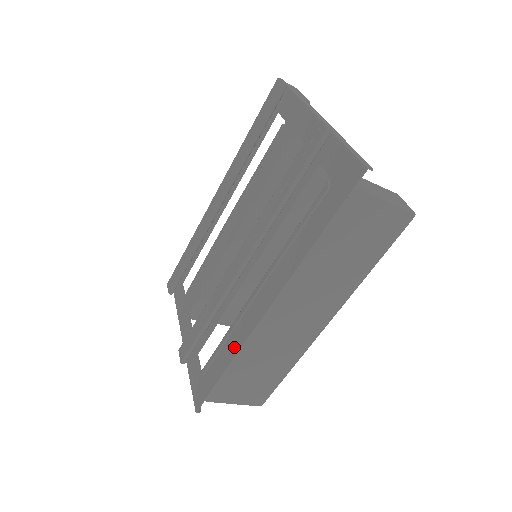
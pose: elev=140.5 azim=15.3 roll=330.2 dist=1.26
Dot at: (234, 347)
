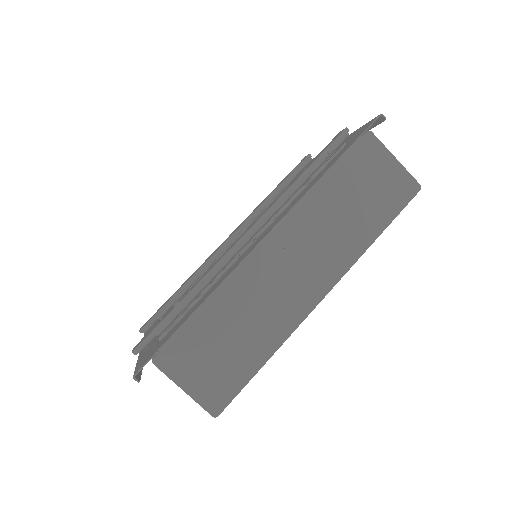
Dot at: (214, 288)
